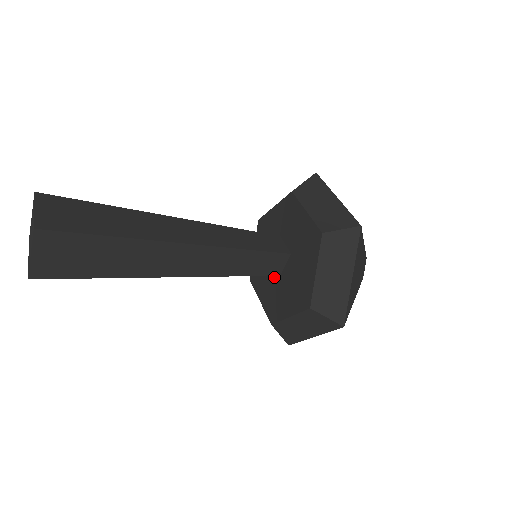
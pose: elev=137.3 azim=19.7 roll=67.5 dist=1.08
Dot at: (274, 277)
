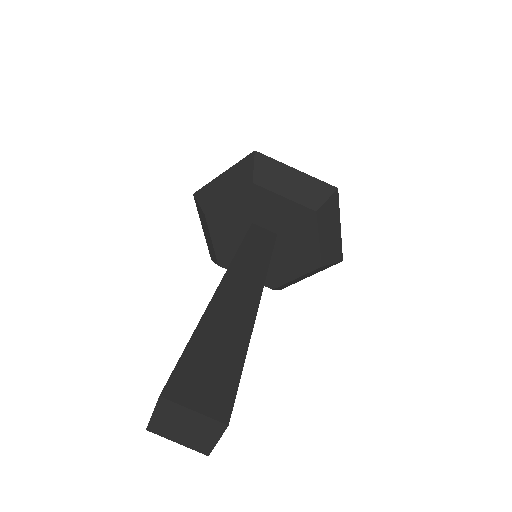
Dot at: occluded
